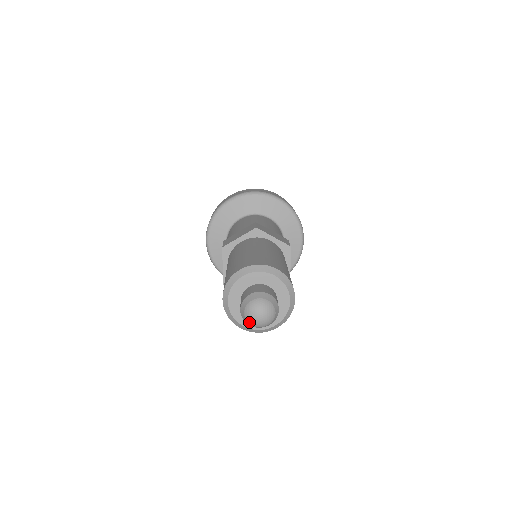
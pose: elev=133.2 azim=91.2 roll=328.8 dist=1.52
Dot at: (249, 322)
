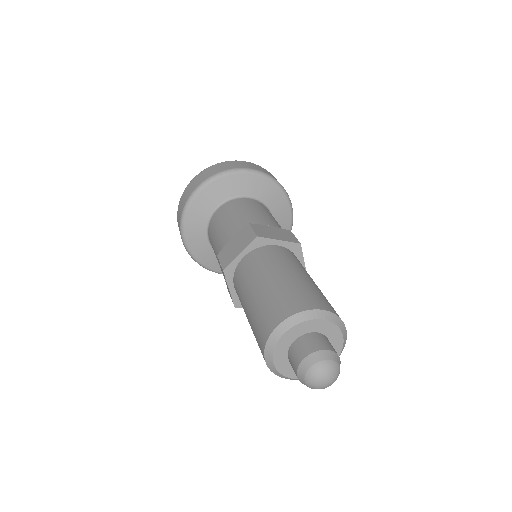
Dot at: (313, 388)
